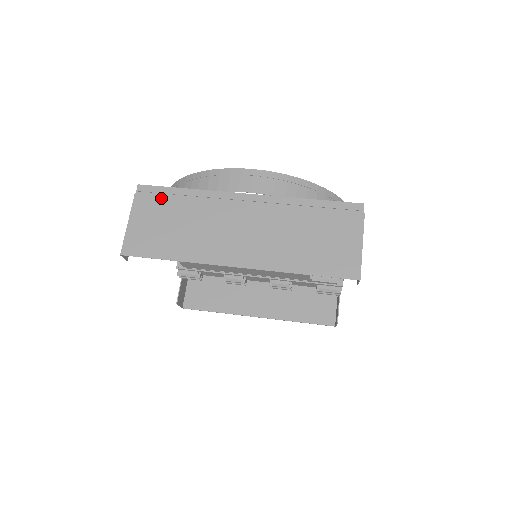
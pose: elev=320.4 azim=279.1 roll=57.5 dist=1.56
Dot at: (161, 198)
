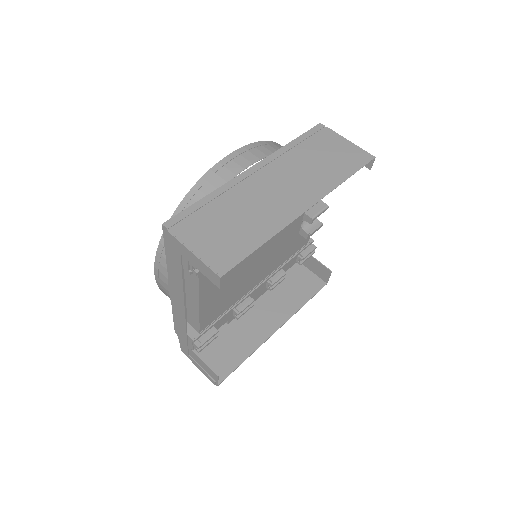
Dot at: (195, 217)
